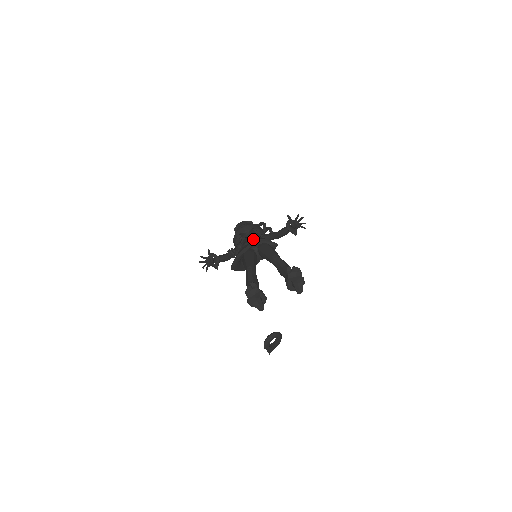
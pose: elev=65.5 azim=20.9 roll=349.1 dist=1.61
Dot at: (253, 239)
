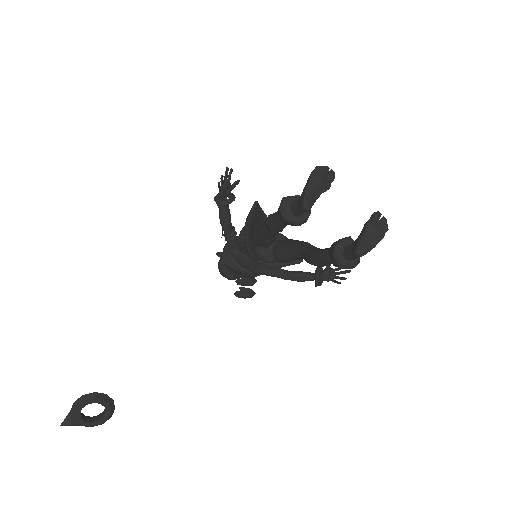
Dot at: (280, 234)
